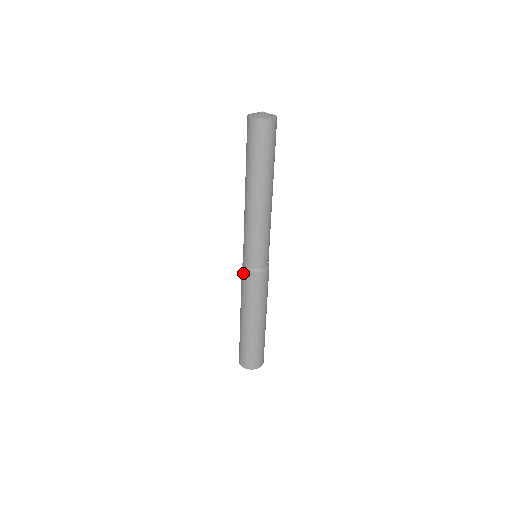
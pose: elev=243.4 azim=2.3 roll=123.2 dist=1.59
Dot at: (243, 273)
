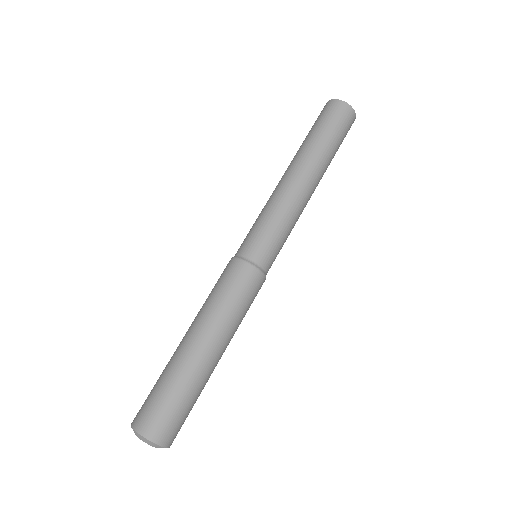
Dot at: occluded
